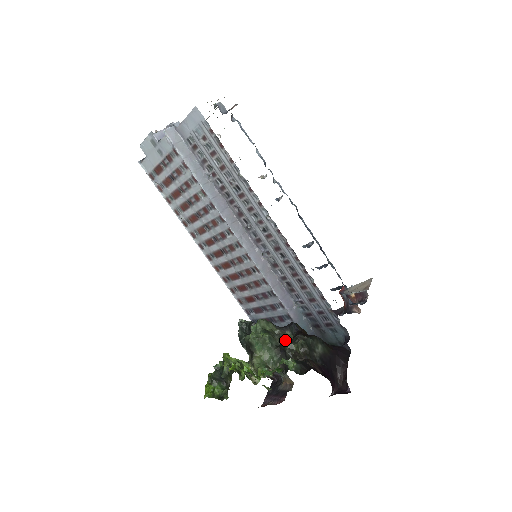
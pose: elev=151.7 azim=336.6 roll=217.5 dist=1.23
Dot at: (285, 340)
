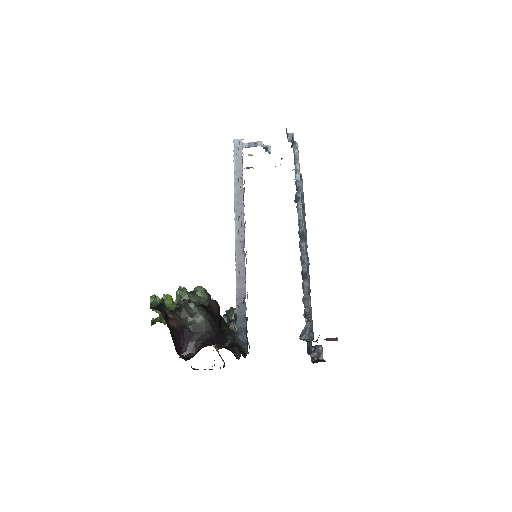
Dot at: occluded
